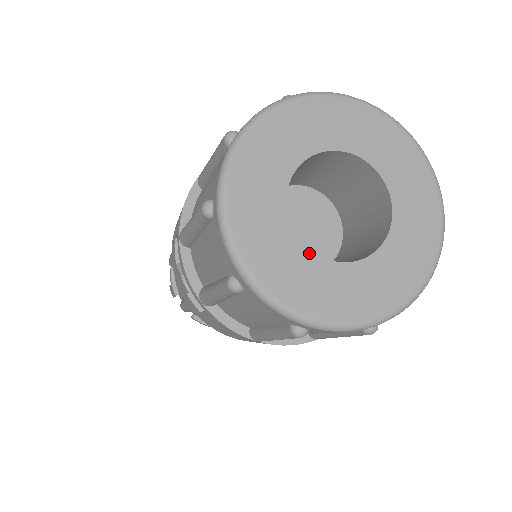
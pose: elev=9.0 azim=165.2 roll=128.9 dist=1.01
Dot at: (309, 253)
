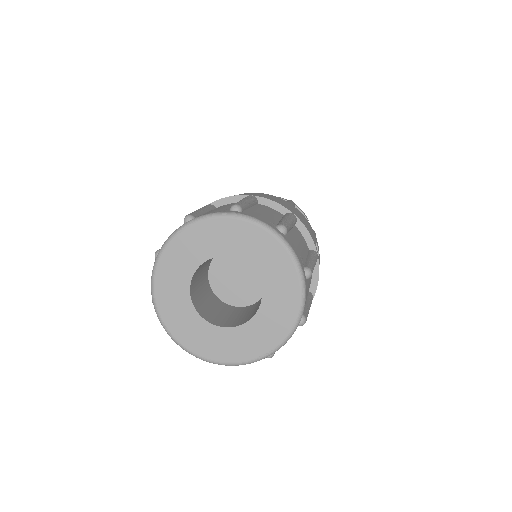
Dot at: (193, 309)
